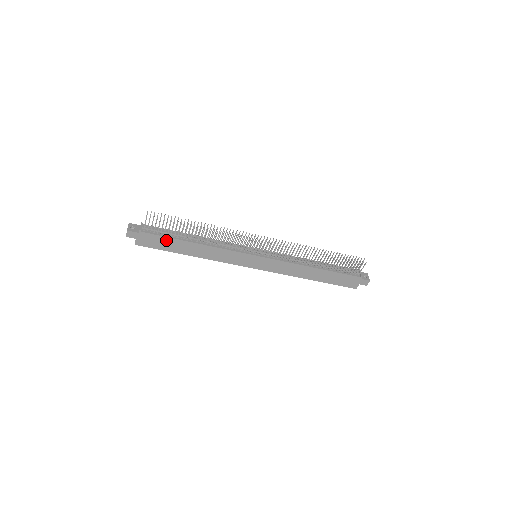
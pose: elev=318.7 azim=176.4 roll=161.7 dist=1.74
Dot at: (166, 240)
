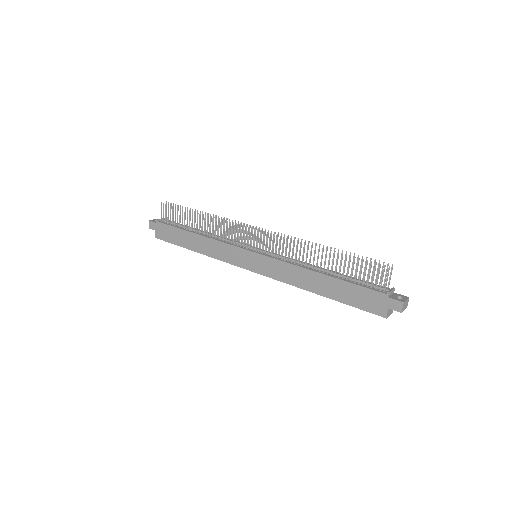
Dot at: (175, 231)
